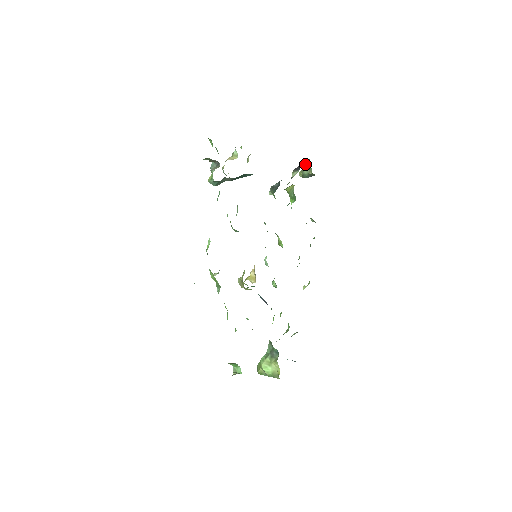
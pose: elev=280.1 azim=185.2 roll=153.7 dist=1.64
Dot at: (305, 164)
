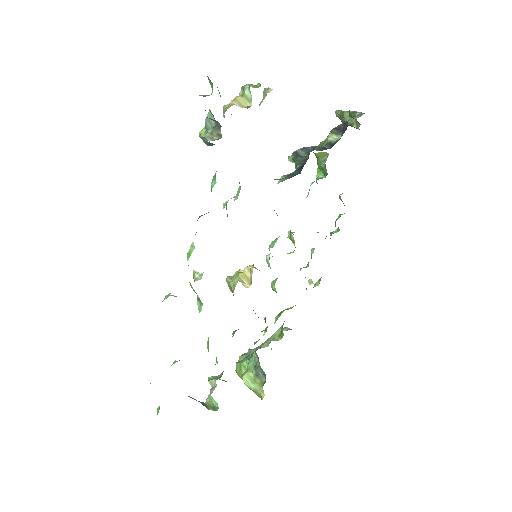
Dot at: (351, 114)
